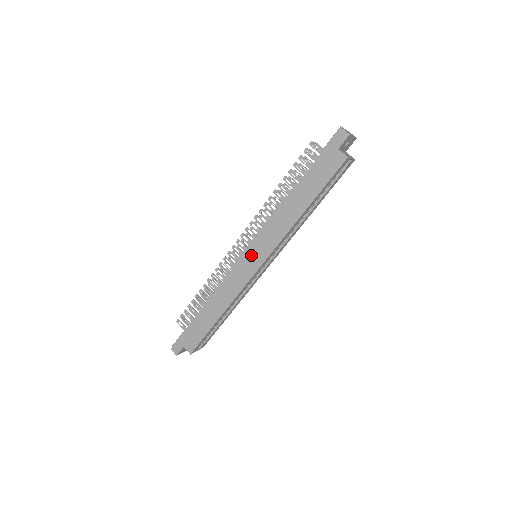
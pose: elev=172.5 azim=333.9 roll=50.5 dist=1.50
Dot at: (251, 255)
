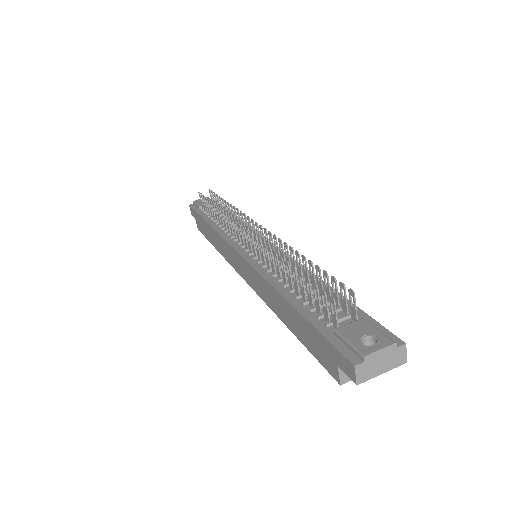
Dot at: (240, 262)
